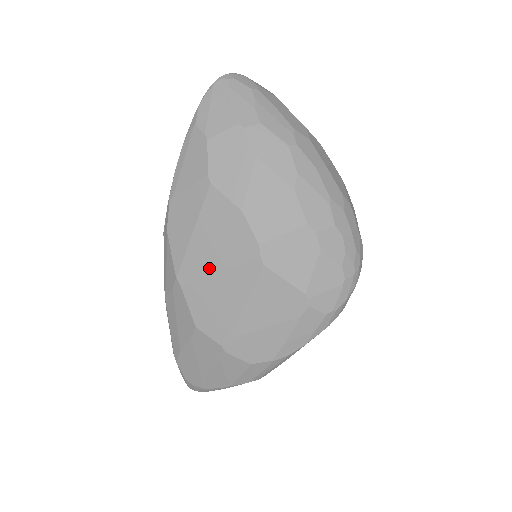
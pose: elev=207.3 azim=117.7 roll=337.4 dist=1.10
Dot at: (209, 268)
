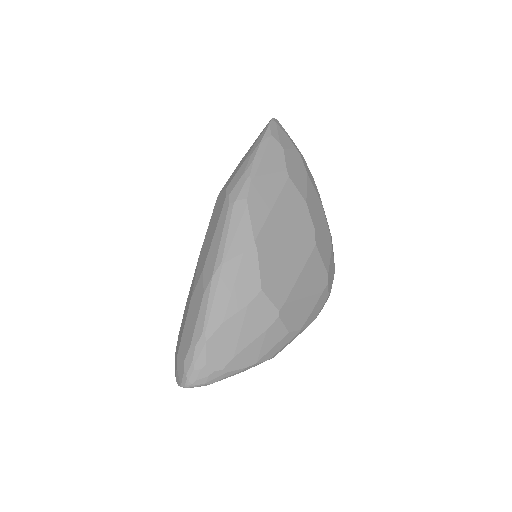
Dot at: (281, 238)
